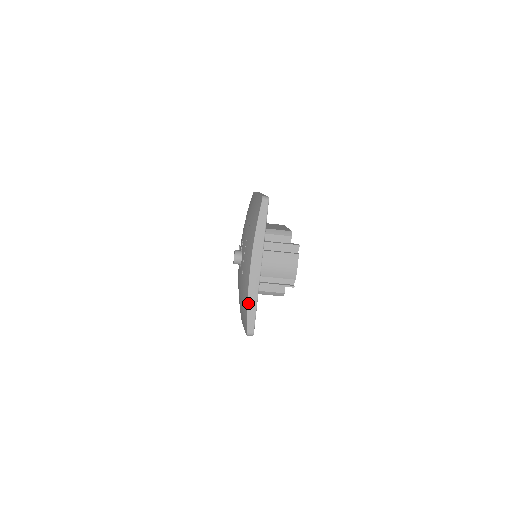
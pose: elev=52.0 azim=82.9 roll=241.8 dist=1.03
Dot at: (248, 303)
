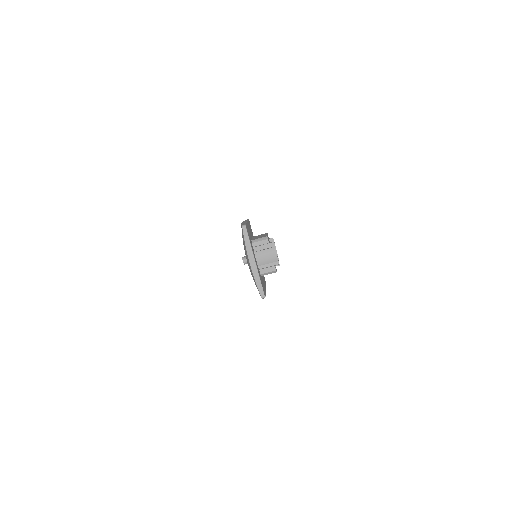
Dot at: (256, 282)
